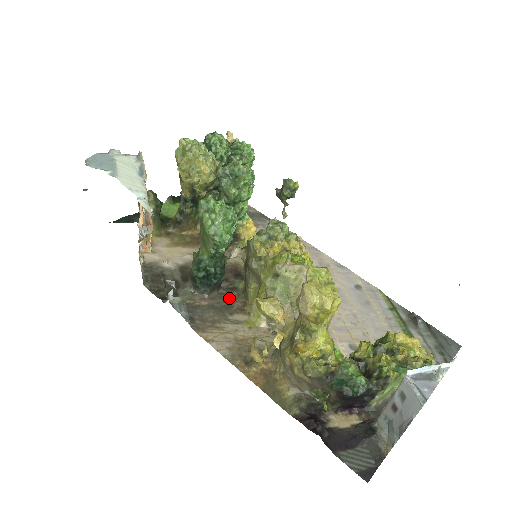
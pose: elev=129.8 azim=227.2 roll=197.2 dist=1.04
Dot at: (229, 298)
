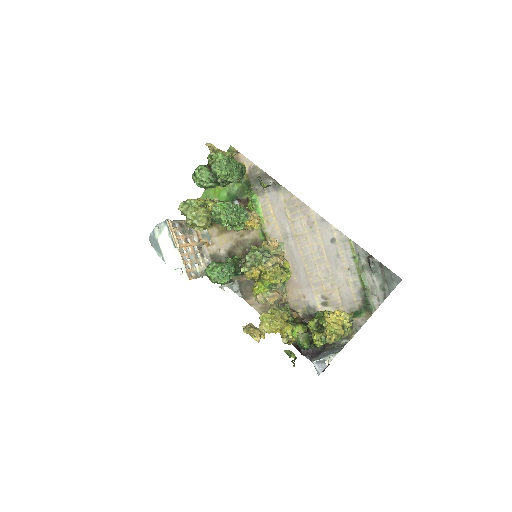
Dot at: occluded
